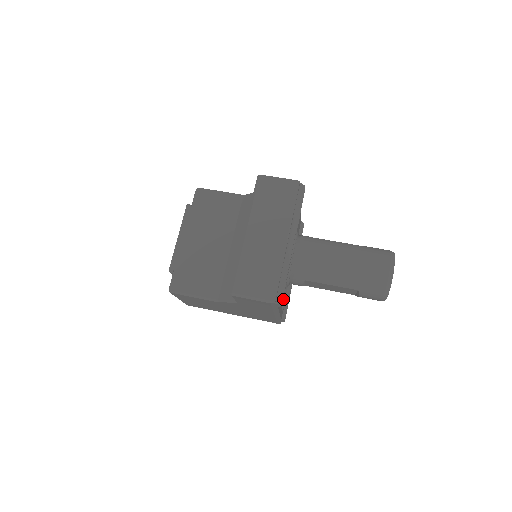
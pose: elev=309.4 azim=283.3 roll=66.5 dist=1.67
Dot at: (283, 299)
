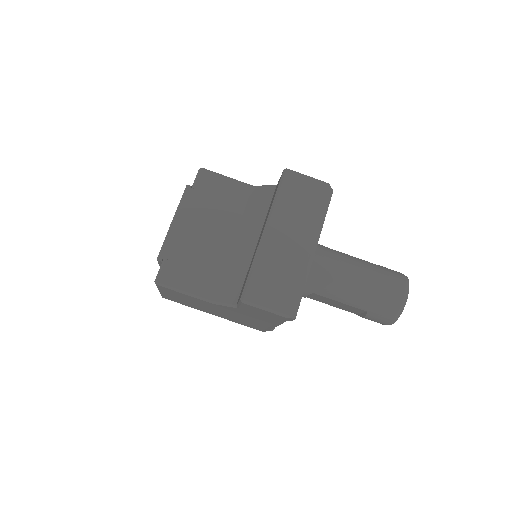
Dot at: occluded
